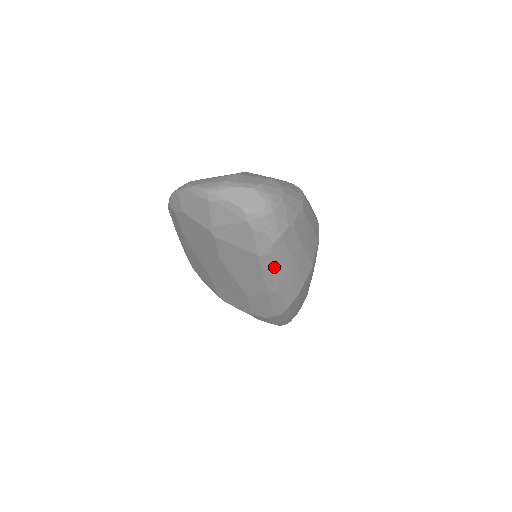
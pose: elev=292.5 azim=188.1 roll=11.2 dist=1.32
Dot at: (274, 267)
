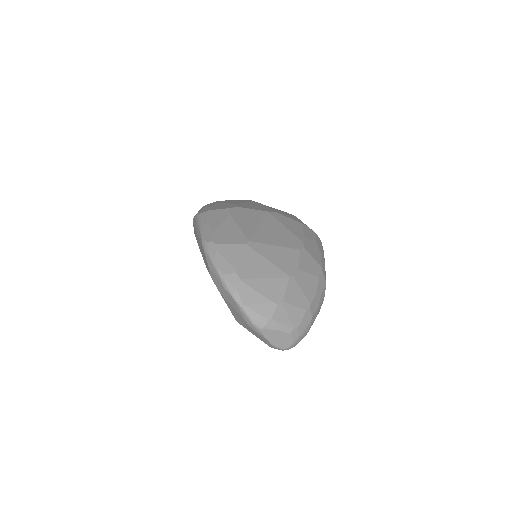
Dot at: occluded
